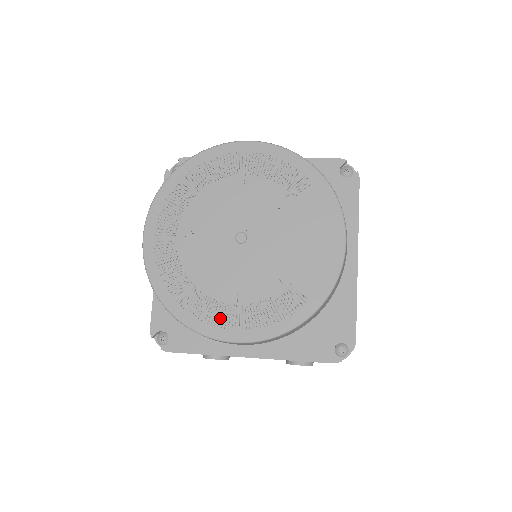
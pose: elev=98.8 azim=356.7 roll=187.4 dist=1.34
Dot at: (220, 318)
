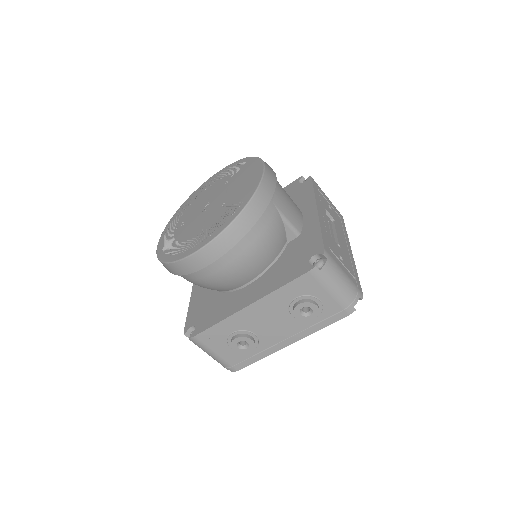
Dot at: (192, 245)
